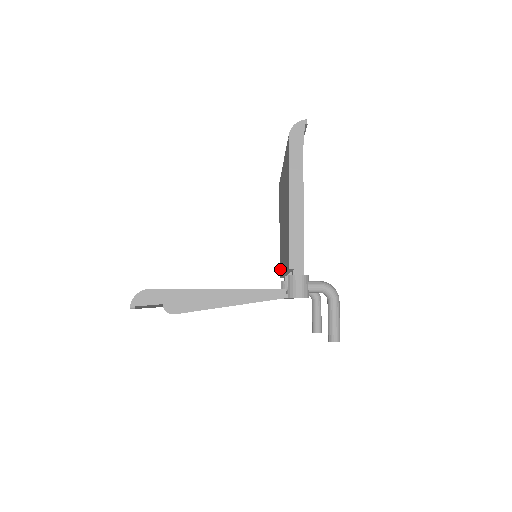
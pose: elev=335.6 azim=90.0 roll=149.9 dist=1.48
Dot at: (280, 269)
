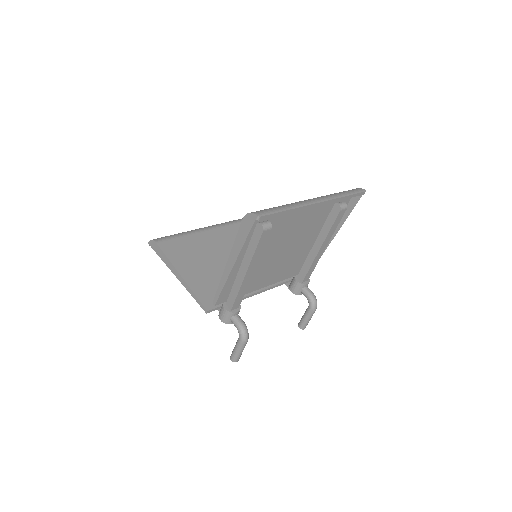
Dot at: occluded
